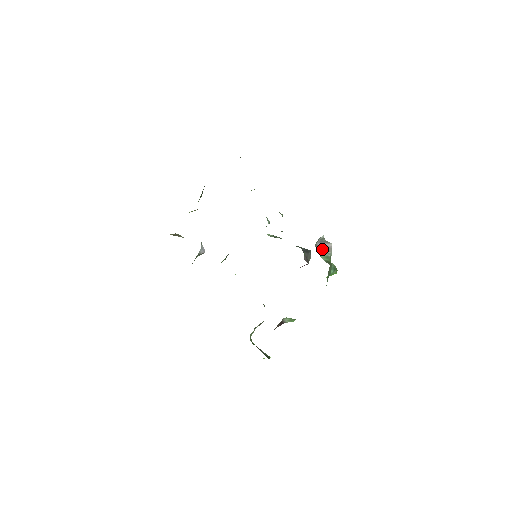
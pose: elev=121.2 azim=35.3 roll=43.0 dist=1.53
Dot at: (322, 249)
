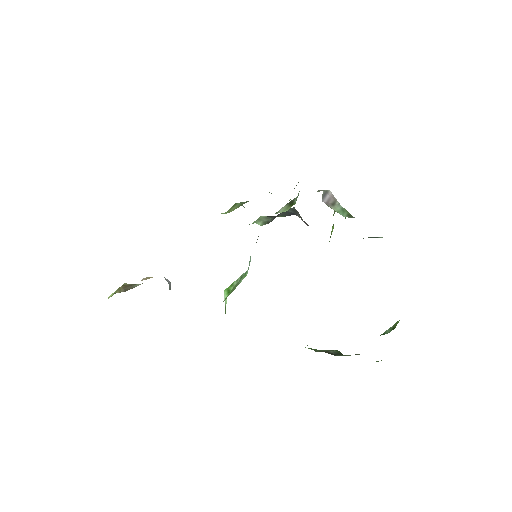
Dot at: (331, 204)
